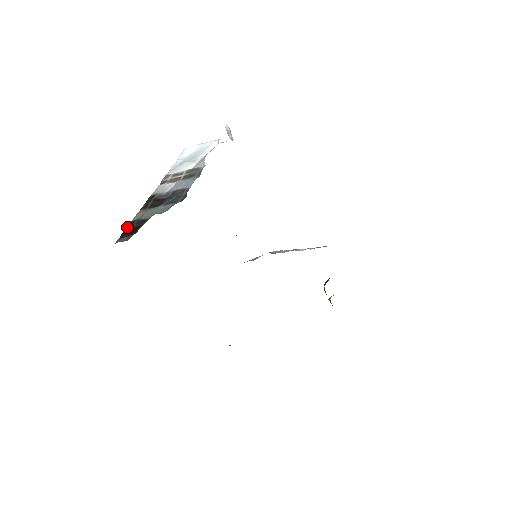
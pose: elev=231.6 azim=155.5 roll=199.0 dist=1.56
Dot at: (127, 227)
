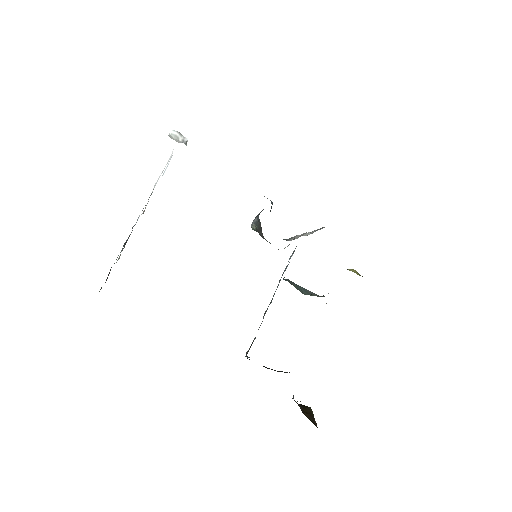
Dot at: (108, 274)
